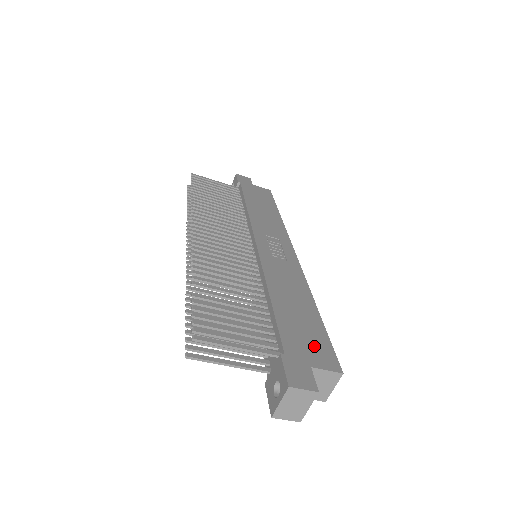
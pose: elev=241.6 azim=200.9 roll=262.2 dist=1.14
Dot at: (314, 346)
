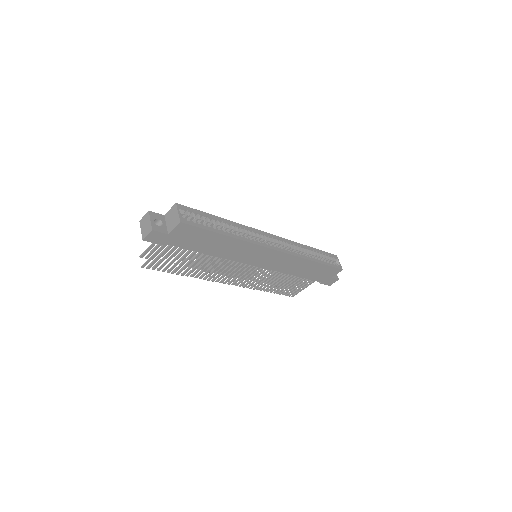
Dot at: occluded
